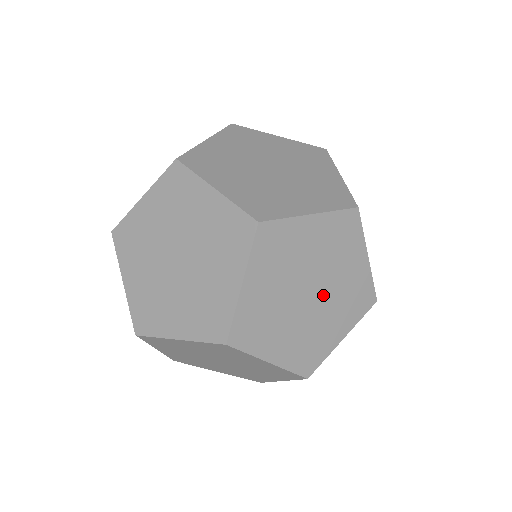
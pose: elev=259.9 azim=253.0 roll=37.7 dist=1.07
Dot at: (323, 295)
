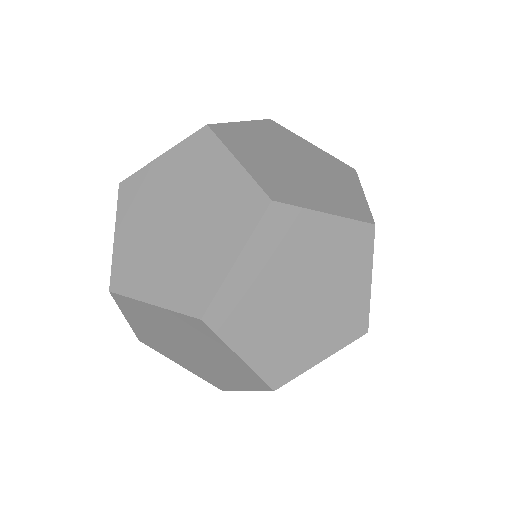
Dot at: occluded
